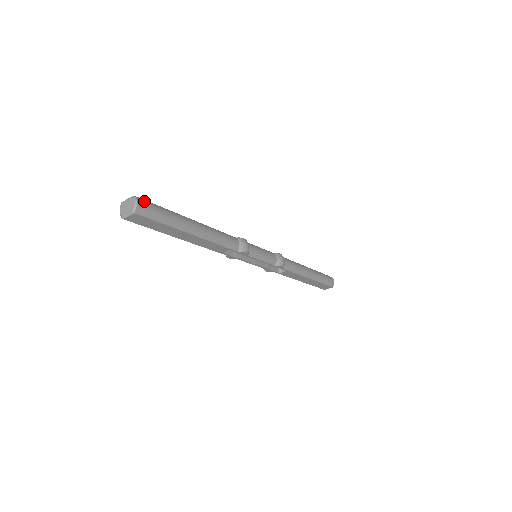
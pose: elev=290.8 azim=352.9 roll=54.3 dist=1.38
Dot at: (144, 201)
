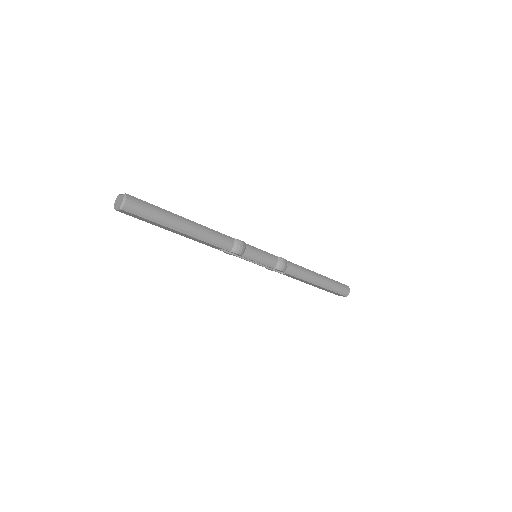
Dot at: (134, 200)
